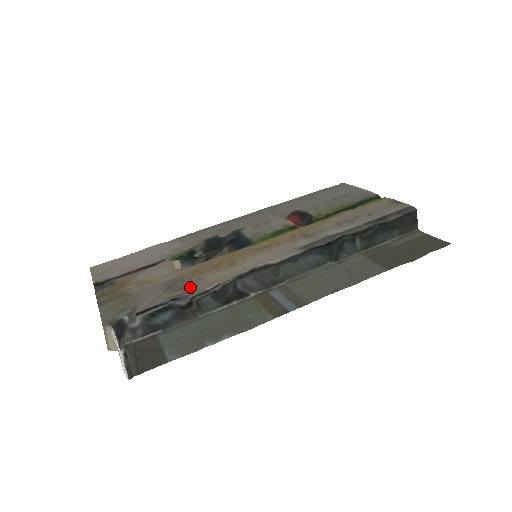
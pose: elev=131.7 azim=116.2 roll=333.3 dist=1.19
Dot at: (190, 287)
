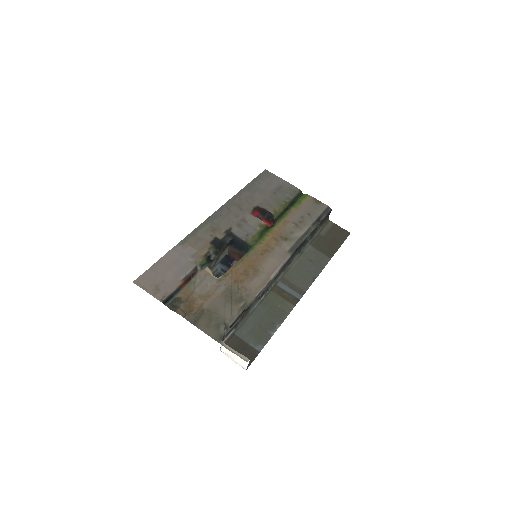
Dot at: (246, 297)
